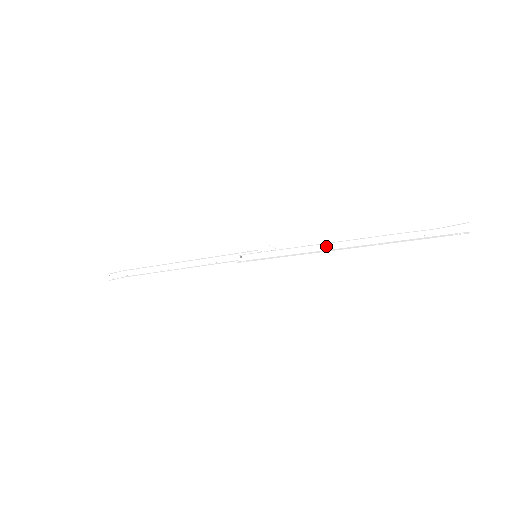
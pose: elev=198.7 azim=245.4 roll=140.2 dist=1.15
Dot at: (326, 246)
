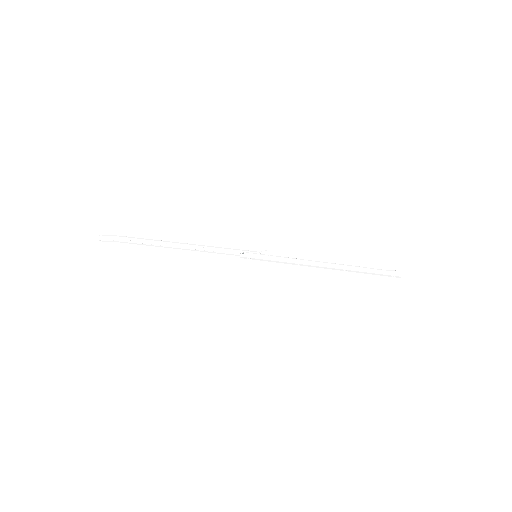
Dot at: (312, 263)
